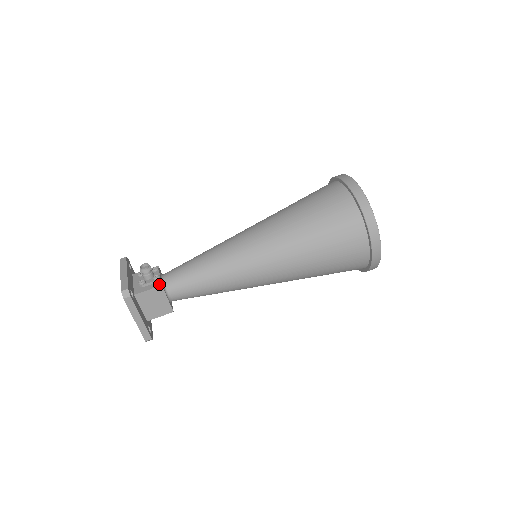
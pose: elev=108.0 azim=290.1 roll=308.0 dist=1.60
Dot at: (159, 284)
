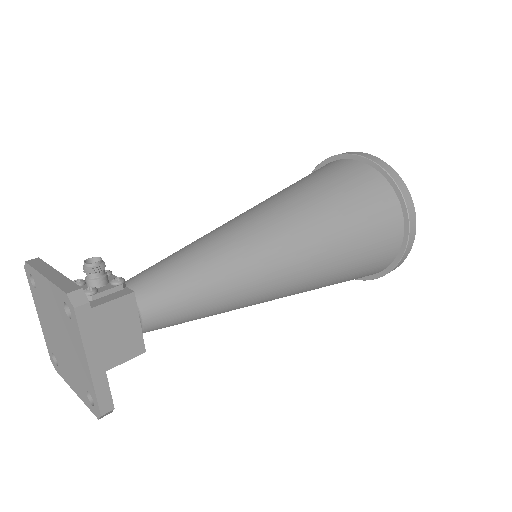
Dot at: (127, 291)
